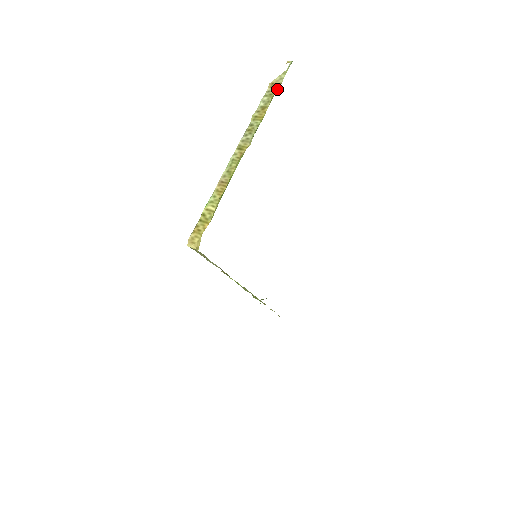
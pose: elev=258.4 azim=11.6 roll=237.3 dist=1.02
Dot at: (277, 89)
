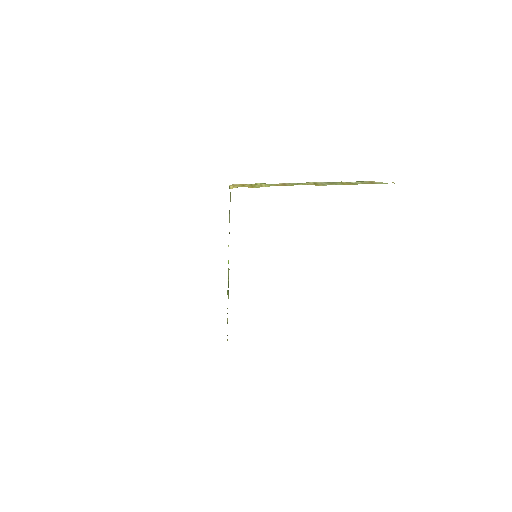
Dot at: occluded
